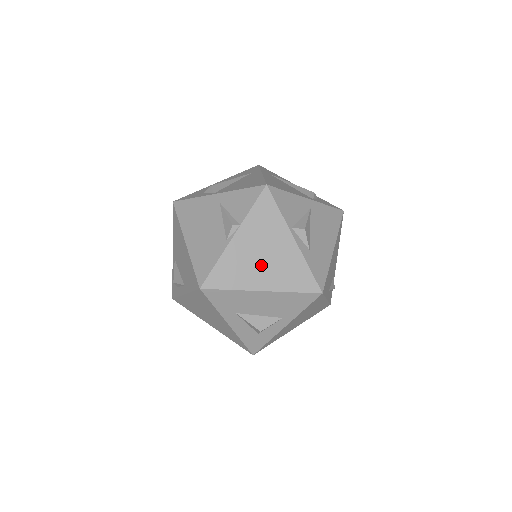
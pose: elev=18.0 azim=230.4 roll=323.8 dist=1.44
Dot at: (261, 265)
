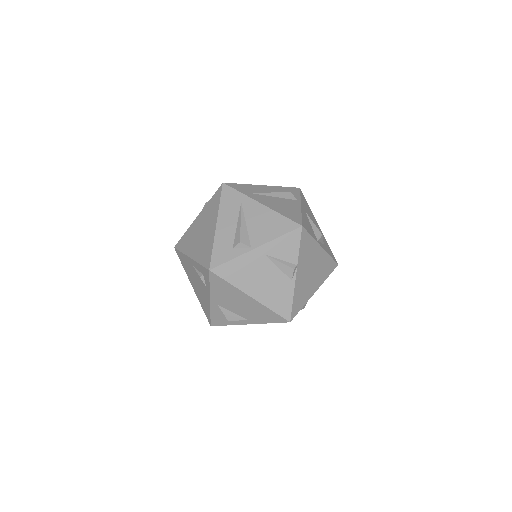
Dot at: (312, 278)
